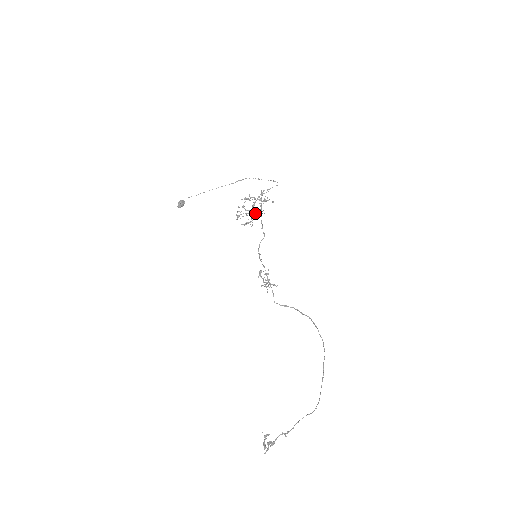
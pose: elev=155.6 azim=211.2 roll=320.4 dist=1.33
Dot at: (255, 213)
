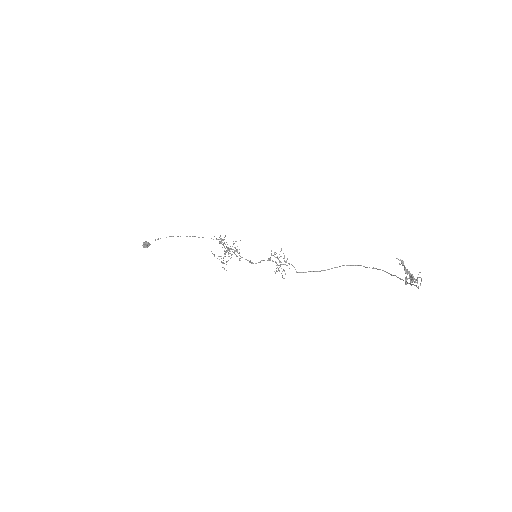
Dot at: (233, 249)
